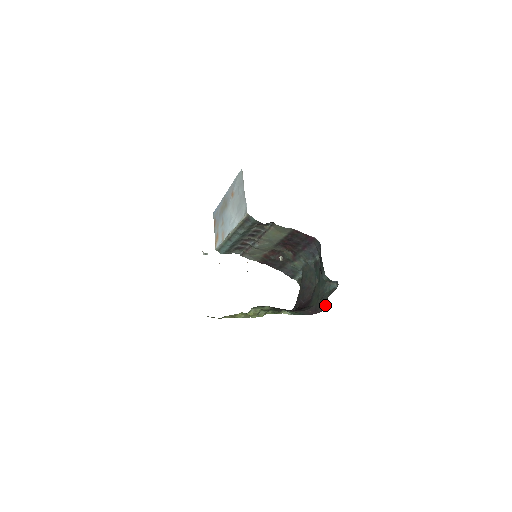
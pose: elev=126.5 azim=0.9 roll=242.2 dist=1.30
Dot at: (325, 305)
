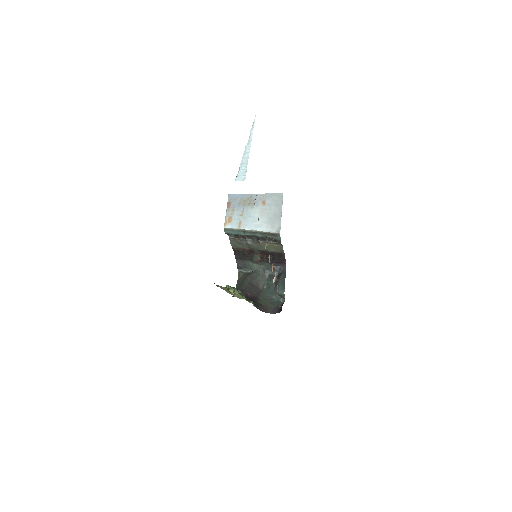
Dot at: (275, 311)
